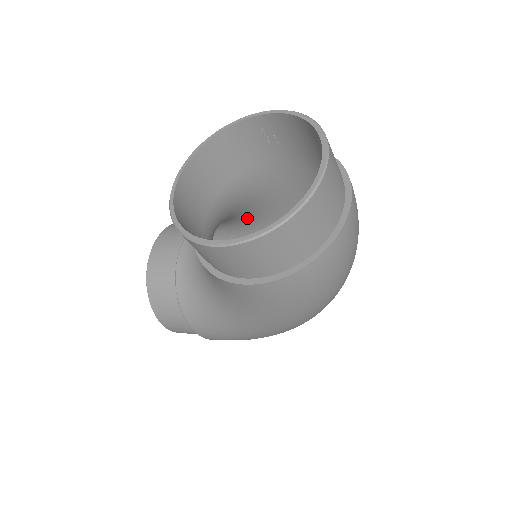
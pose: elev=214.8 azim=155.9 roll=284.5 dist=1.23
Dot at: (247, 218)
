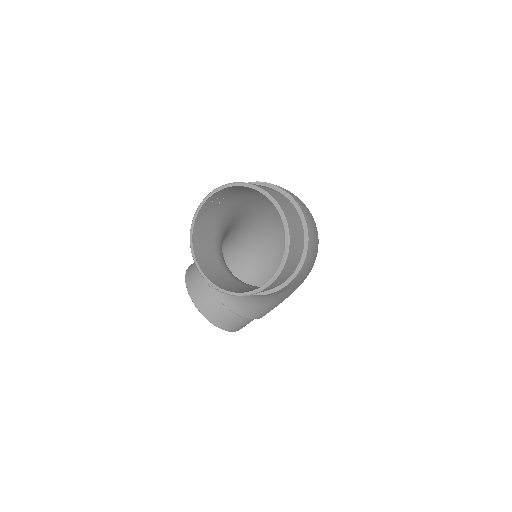
Dot at: (224, 237)
